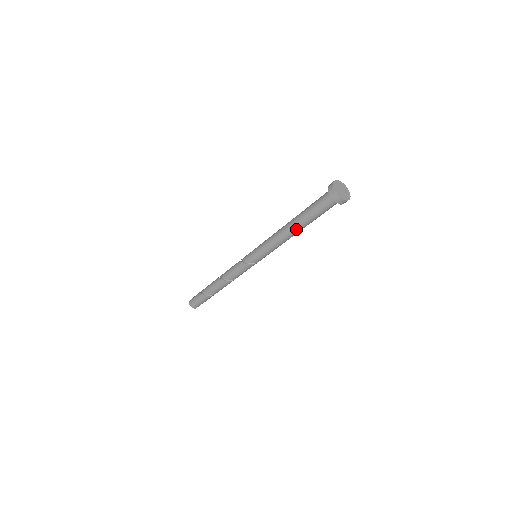
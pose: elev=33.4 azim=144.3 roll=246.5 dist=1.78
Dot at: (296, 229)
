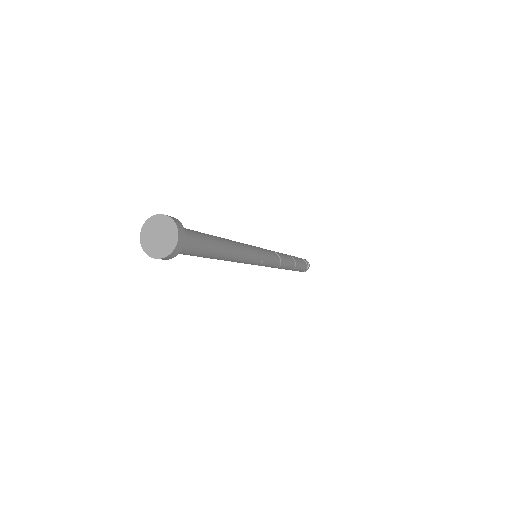
Dot at: occluded
